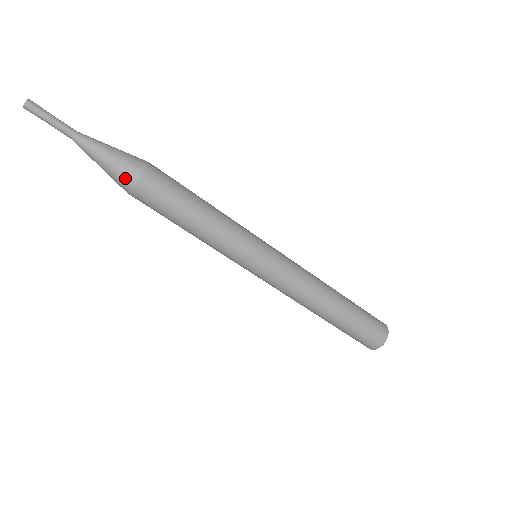
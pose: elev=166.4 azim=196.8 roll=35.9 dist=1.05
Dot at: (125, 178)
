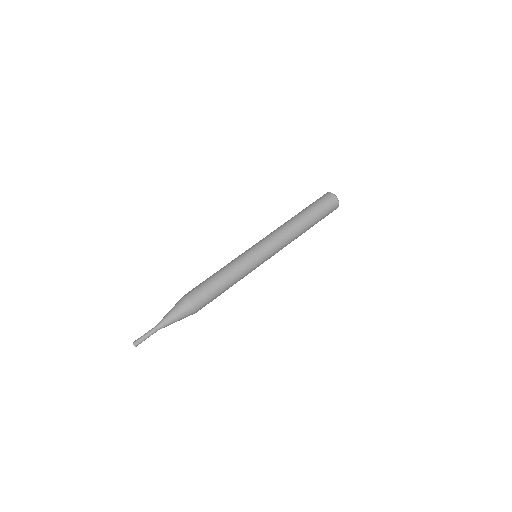
Dot at: occluded
